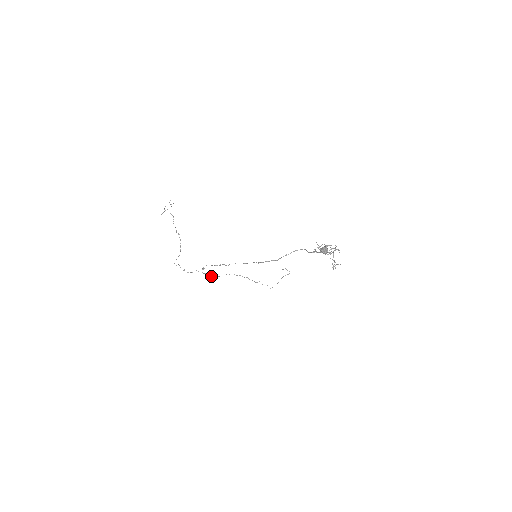
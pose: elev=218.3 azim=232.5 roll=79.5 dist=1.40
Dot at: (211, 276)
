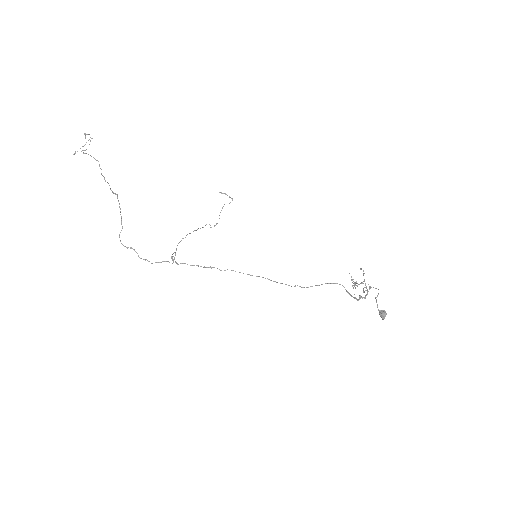
Dot at: occluded
